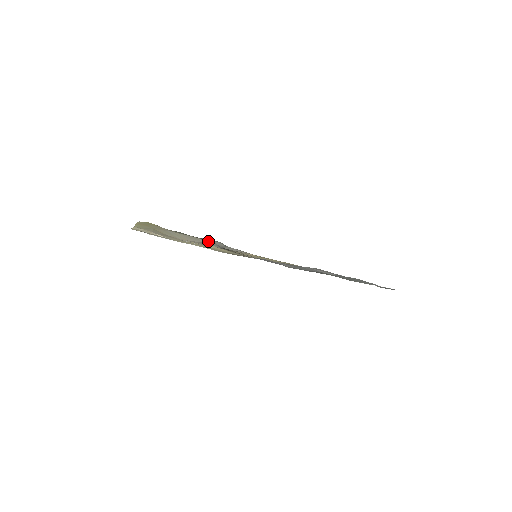
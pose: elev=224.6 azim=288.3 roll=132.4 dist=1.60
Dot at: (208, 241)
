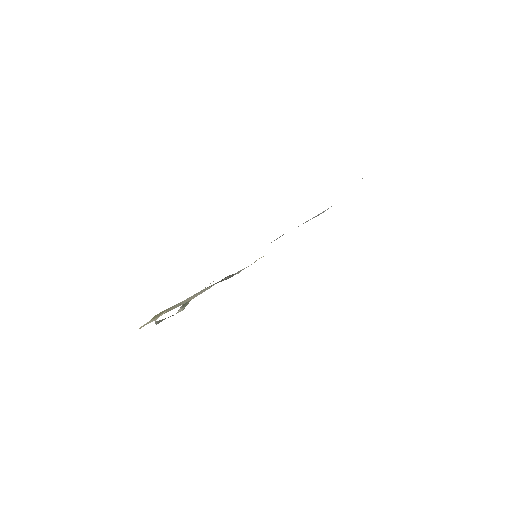
Dot at: occluded
